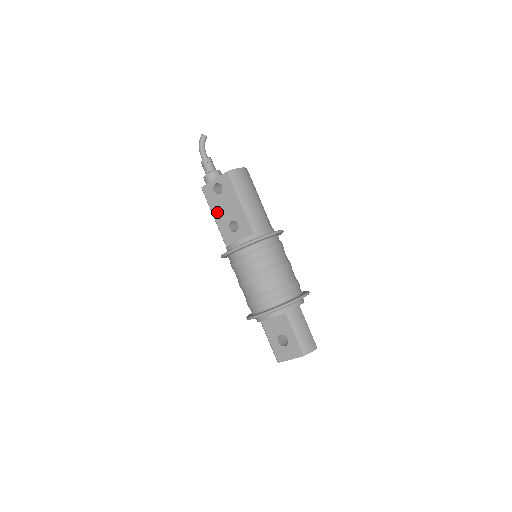
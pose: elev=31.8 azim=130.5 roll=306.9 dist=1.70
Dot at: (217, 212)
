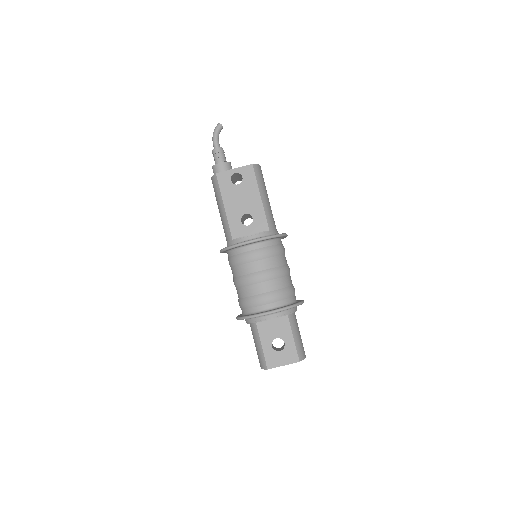
Dot at: (230, 202)
